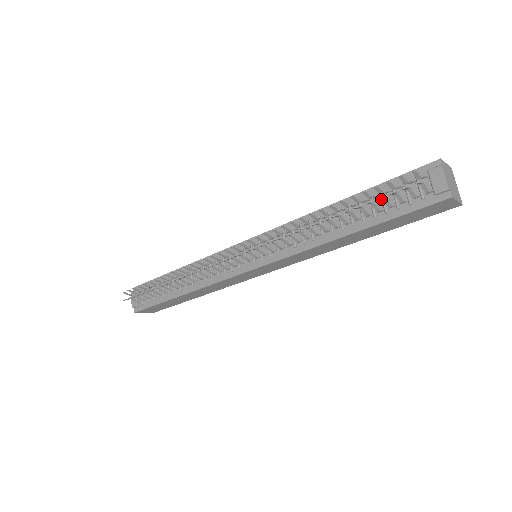
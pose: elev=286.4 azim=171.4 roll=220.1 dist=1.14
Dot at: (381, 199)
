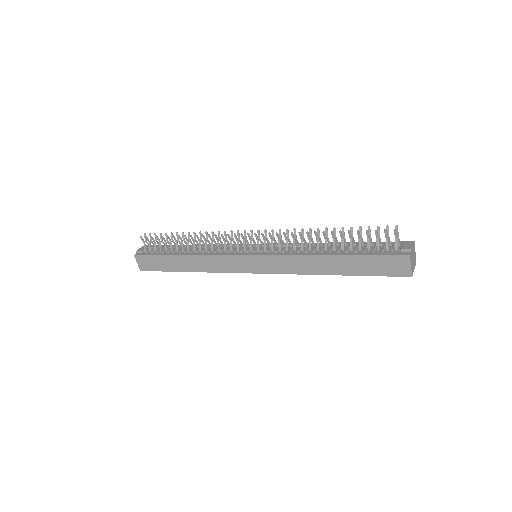
Dot at: (365, 246)
